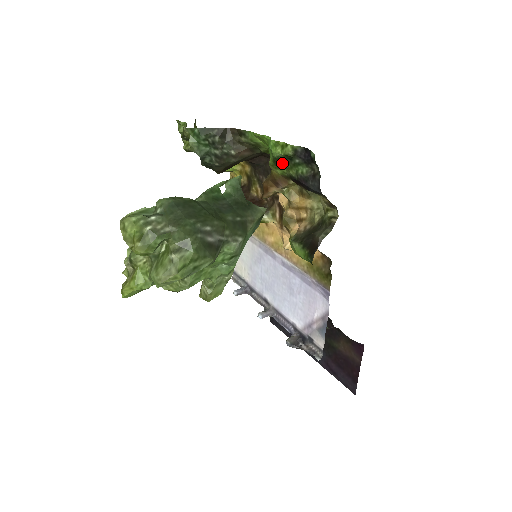
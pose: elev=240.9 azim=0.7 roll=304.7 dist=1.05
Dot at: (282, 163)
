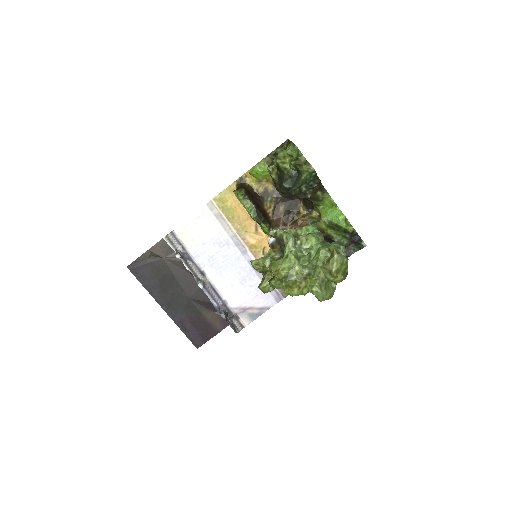
Dot at: (336, 229)
